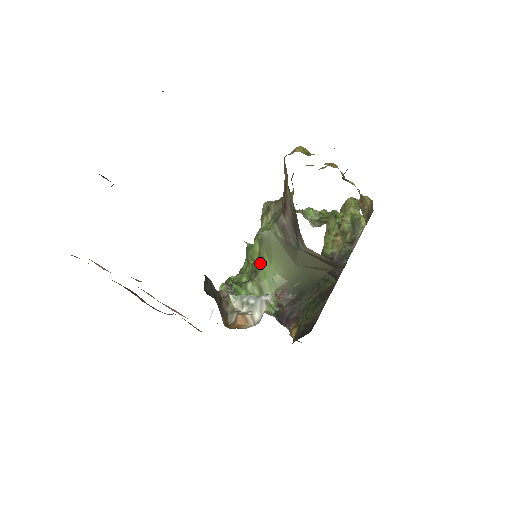
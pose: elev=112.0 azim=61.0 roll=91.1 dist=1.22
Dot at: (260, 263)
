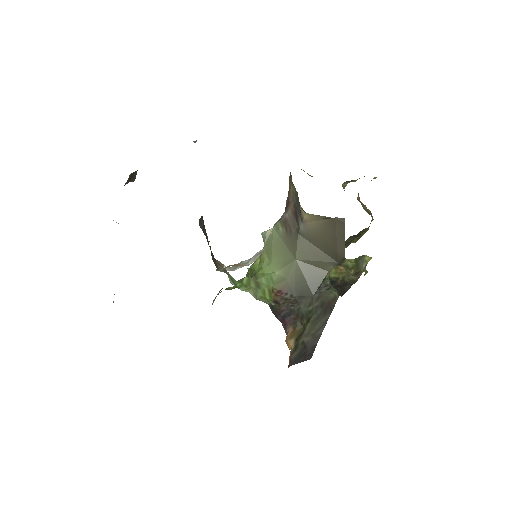
Dot at: (259, 267)
